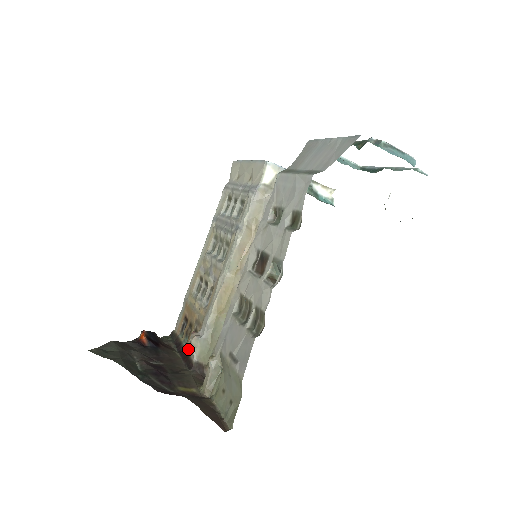
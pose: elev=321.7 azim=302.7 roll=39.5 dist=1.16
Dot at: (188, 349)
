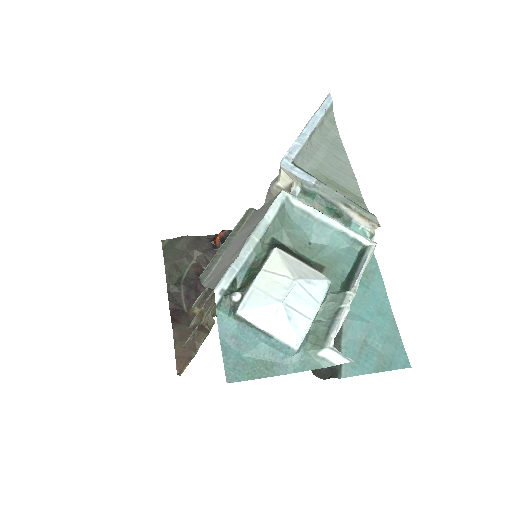
Dot at: occluded
